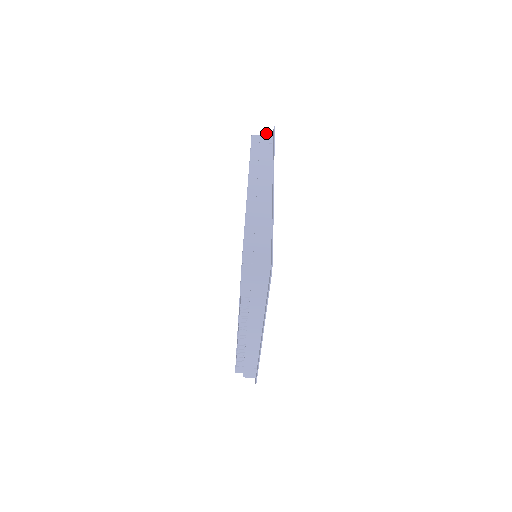
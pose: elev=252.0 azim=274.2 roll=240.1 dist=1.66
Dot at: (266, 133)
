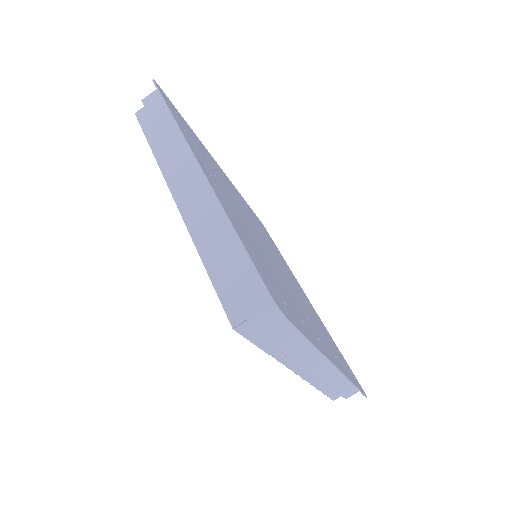
Dot at: (150, 97)
